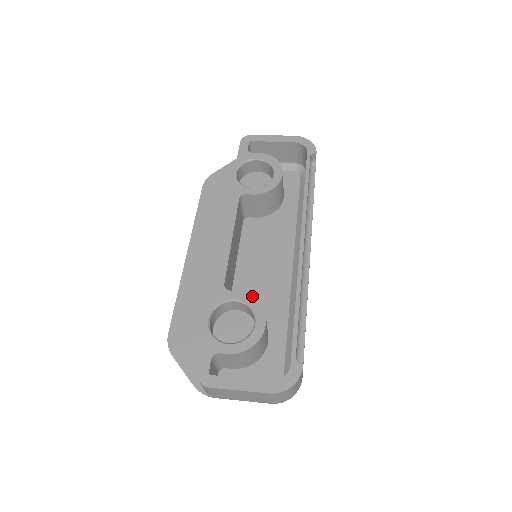
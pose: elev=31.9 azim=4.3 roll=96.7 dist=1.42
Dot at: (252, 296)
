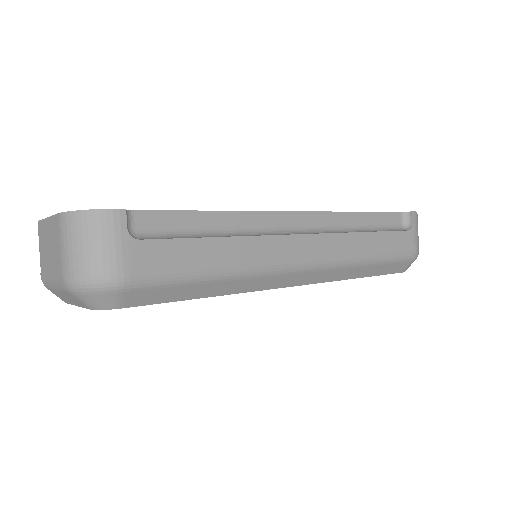
Dot at: occluded
